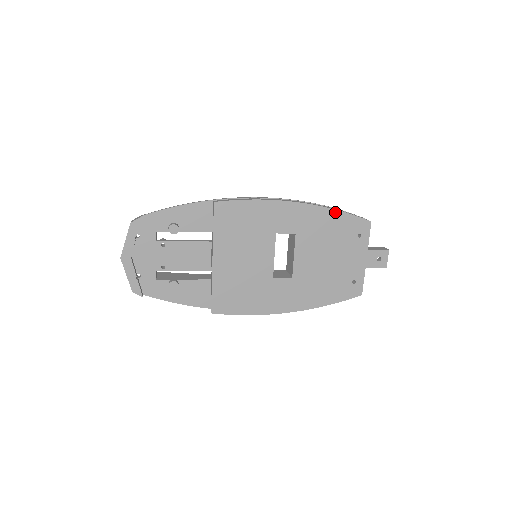
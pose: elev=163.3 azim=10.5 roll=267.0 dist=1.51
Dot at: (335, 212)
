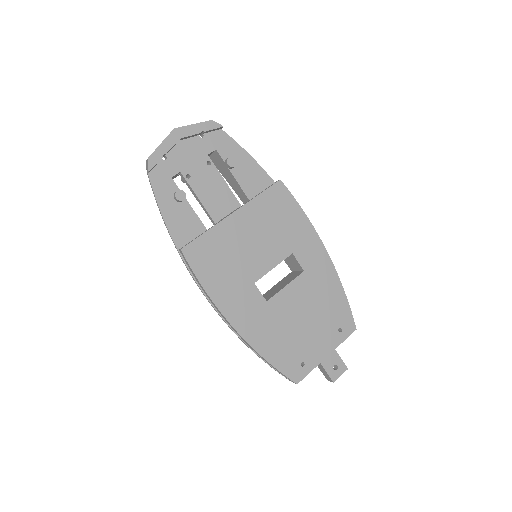
Dot at: (342, 291)
